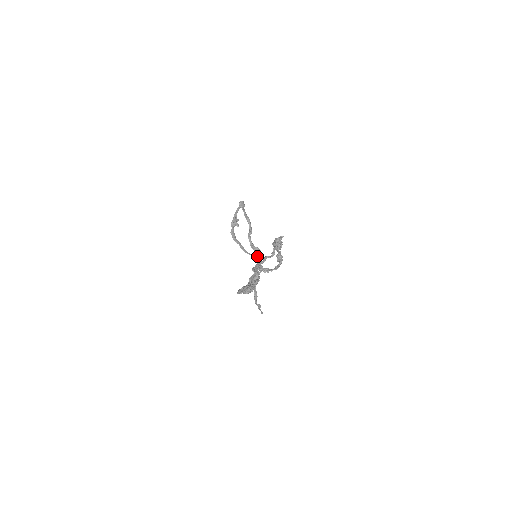
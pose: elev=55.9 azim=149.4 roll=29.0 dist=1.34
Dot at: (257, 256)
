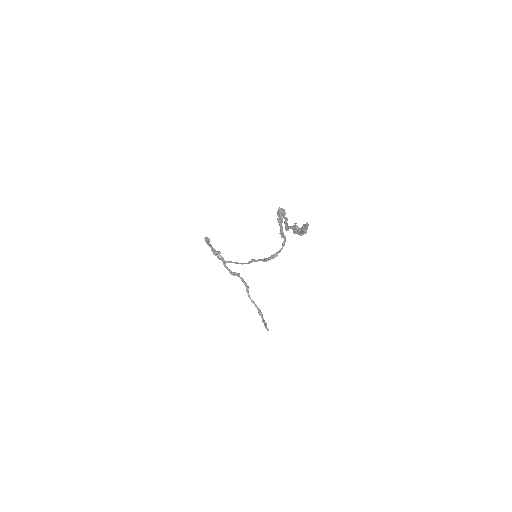
Dot at: (254, 259)
